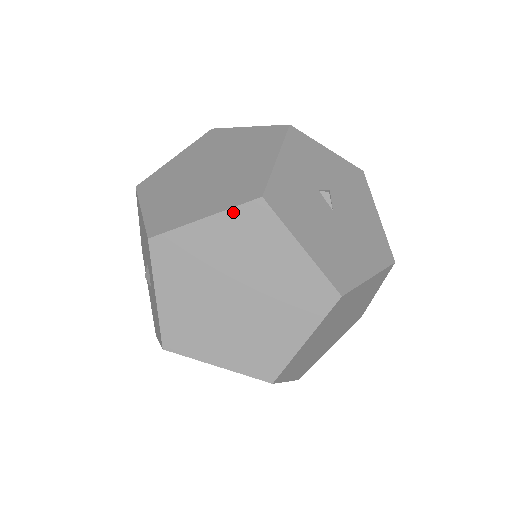
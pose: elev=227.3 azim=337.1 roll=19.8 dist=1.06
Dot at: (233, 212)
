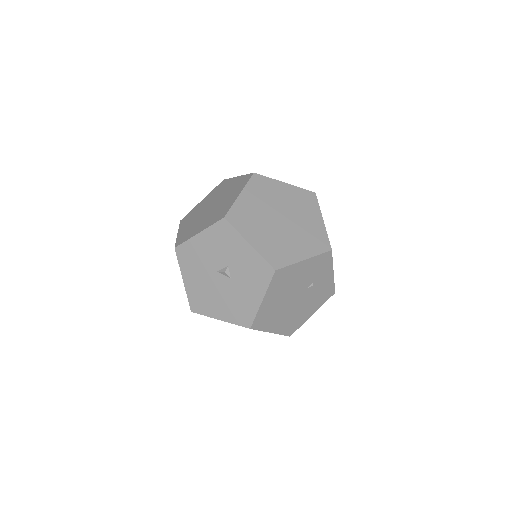
Dot at: (249, 184)
